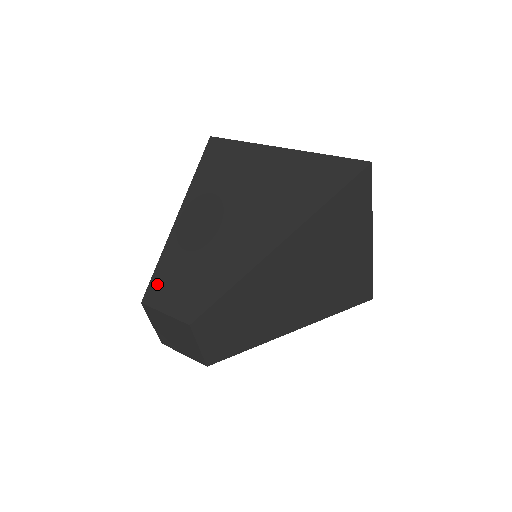
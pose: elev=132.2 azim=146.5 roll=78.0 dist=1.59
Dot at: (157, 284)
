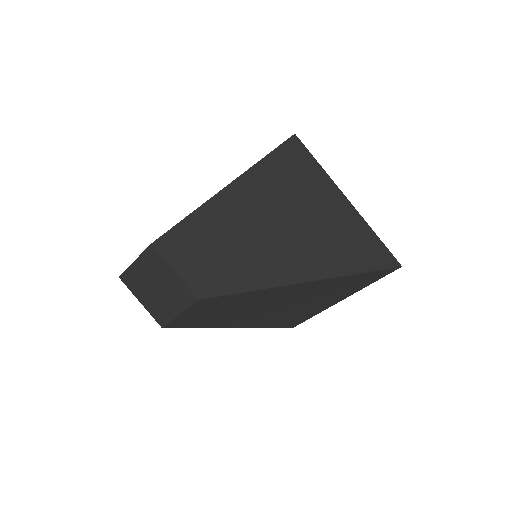
Dot at: (179, 237)
